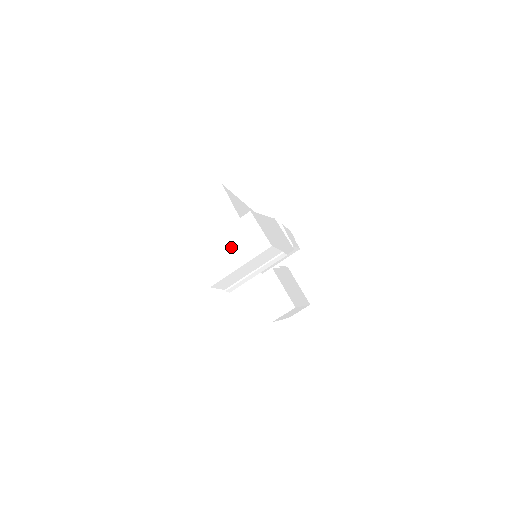
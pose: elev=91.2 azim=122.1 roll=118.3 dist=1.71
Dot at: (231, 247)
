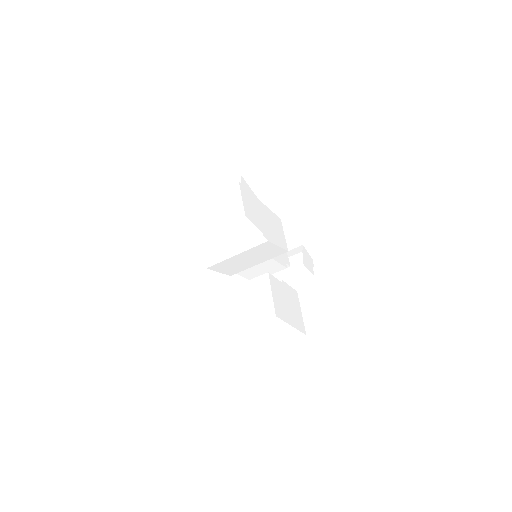
Dot at: (211, 212)
